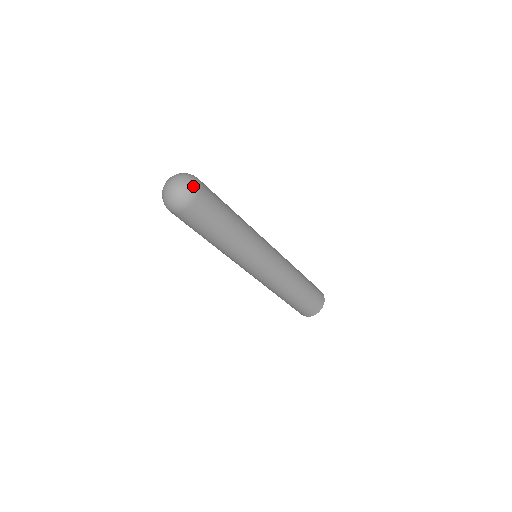
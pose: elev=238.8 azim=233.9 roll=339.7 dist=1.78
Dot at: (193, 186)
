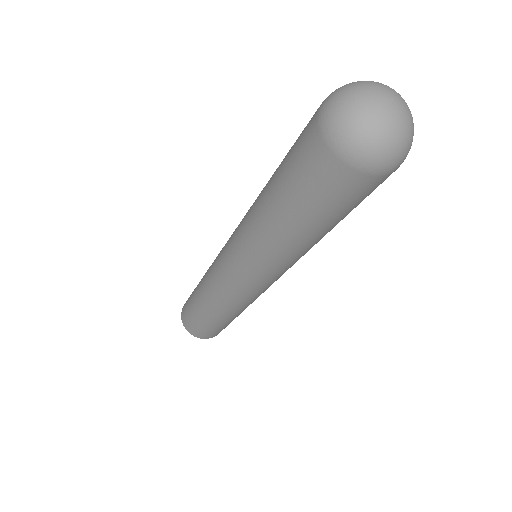
Dot at: (408, 152)
